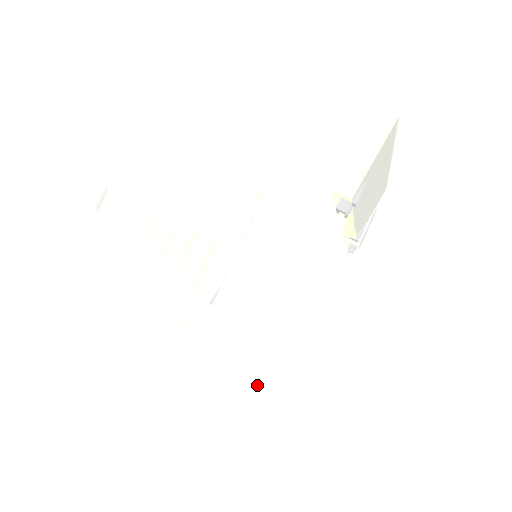
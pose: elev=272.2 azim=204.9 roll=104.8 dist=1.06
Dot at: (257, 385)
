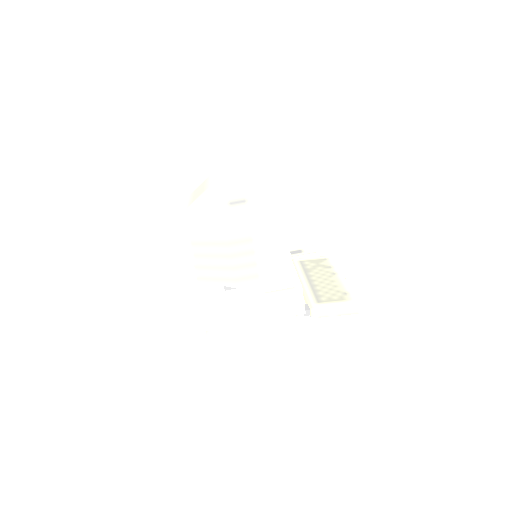
Dot at: (210, 337)
